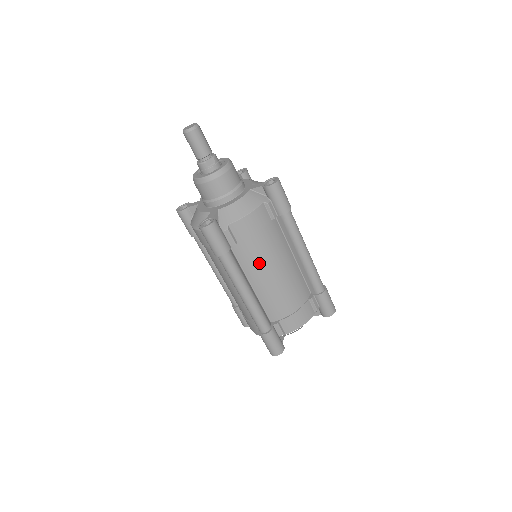
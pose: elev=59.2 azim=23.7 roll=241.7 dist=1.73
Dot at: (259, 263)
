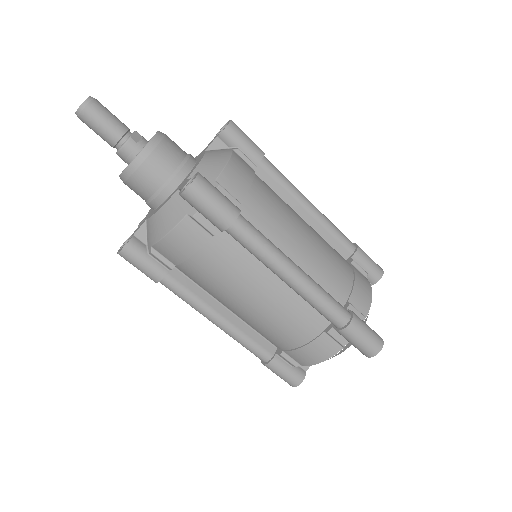
Dot at: (279, 225)
